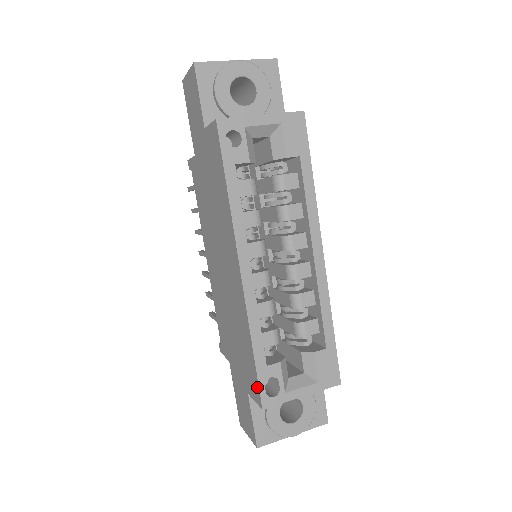
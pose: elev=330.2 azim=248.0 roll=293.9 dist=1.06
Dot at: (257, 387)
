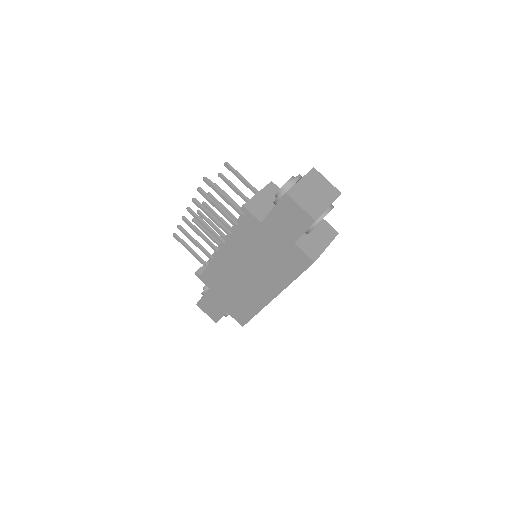
Dot at: (245, 322)
